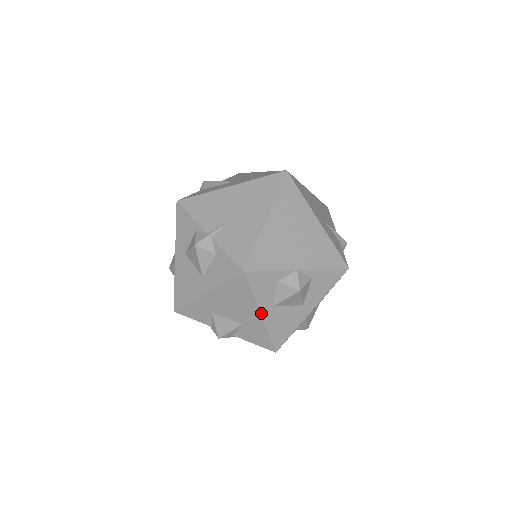
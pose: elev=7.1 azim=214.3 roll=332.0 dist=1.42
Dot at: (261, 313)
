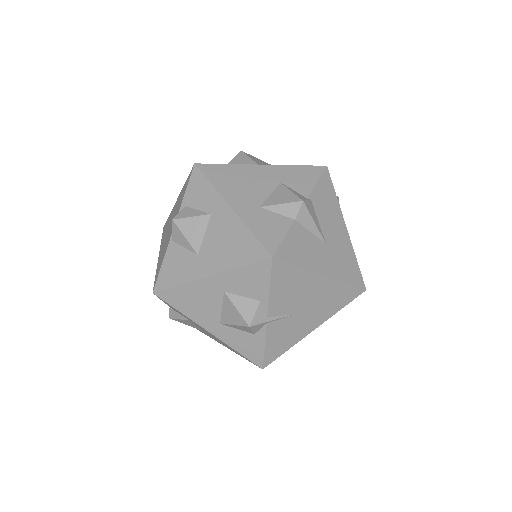
Dot at: occluded
